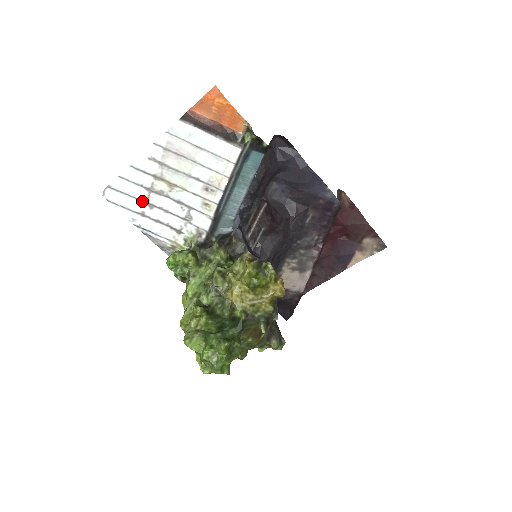
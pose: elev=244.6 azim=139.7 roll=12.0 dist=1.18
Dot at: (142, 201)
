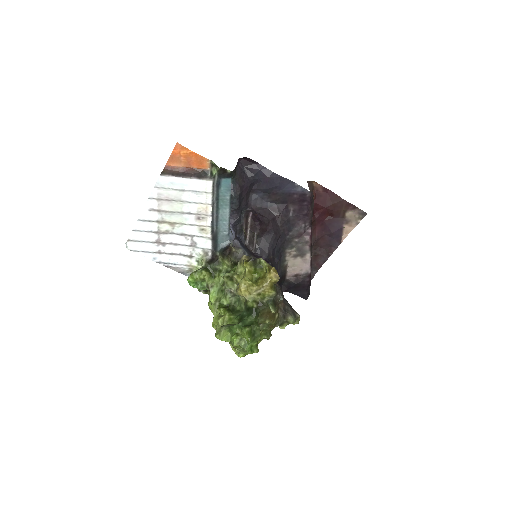
Dot at: (155, 243)
